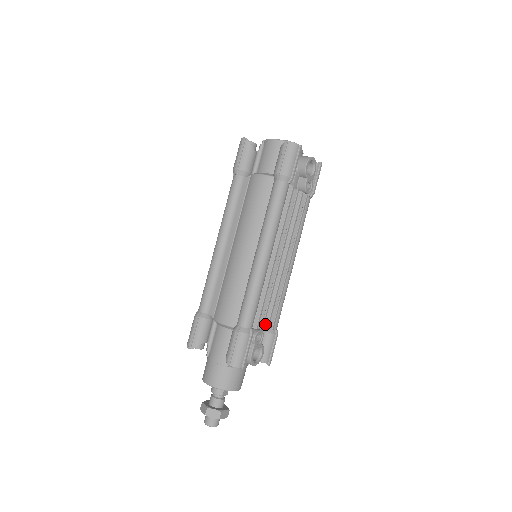
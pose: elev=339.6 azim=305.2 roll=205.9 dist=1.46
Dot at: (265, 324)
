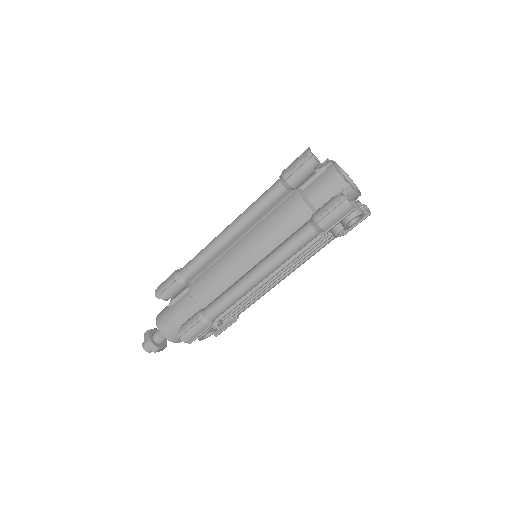
Dot at: occluded
